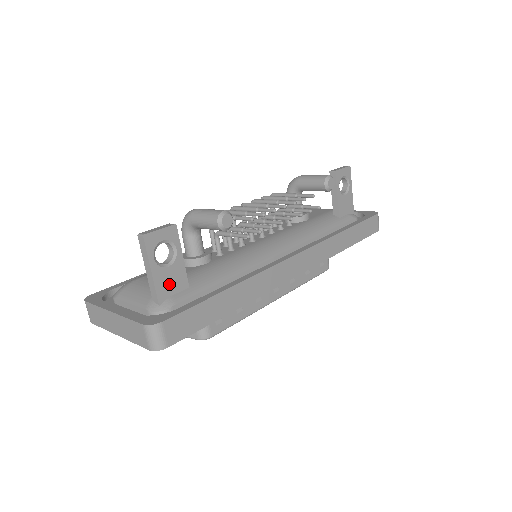
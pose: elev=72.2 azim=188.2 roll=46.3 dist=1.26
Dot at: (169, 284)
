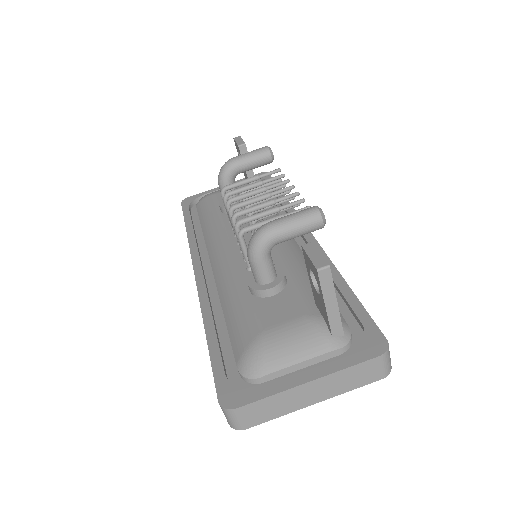
Dot at: occluded
